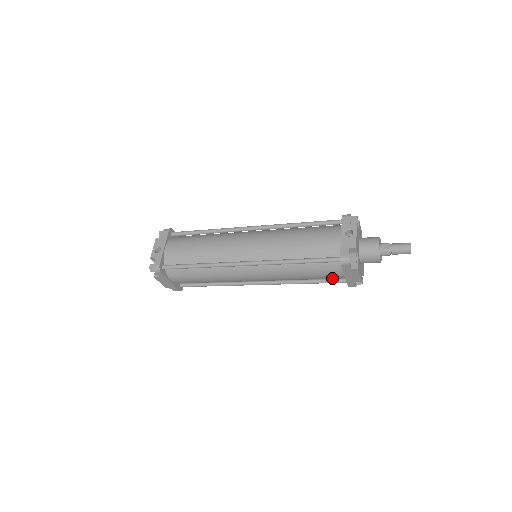
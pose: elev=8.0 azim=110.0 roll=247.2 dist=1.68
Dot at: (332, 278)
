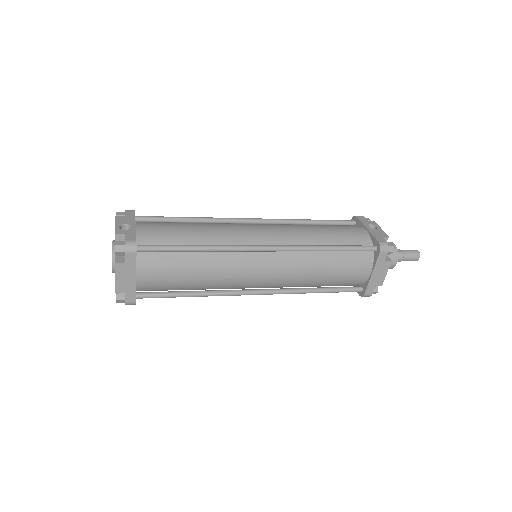
Dot at: (353, 280)
